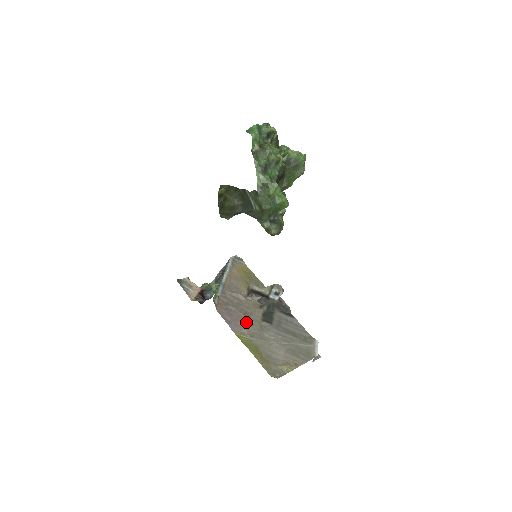
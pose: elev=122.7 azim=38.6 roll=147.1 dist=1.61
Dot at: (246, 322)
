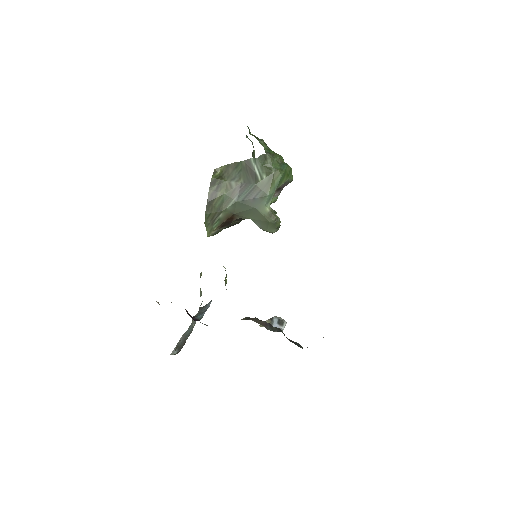
Dot at: occluded
